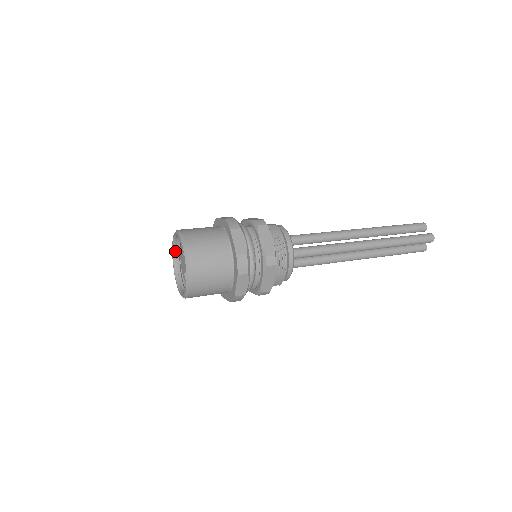
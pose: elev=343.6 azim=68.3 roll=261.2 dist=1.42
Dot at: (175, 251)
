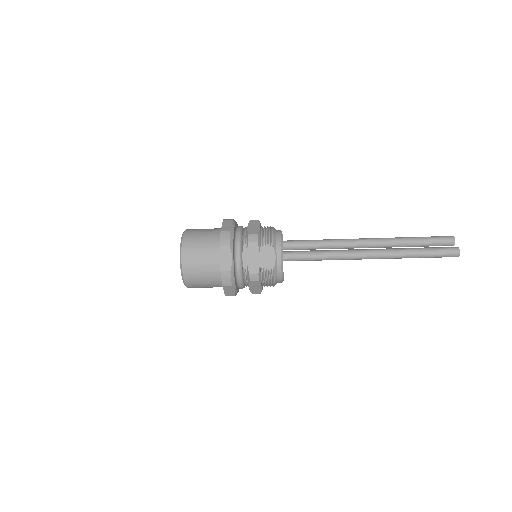
Dot at: occluded
